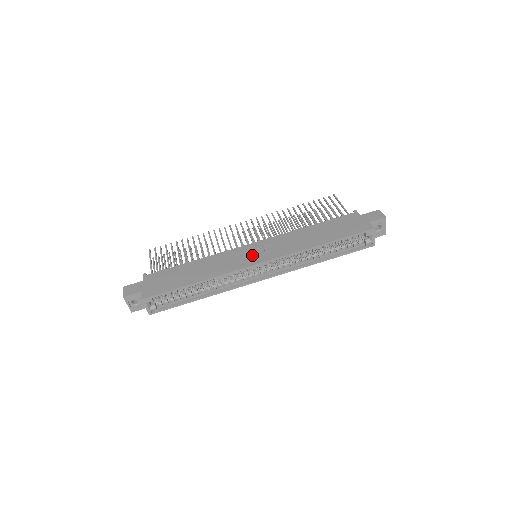
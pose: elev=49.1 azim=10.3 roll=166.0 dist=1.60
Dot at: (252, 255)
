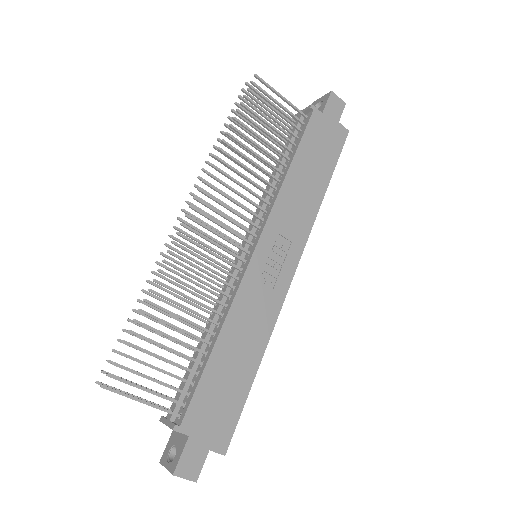
Dot at: (276, 269)
